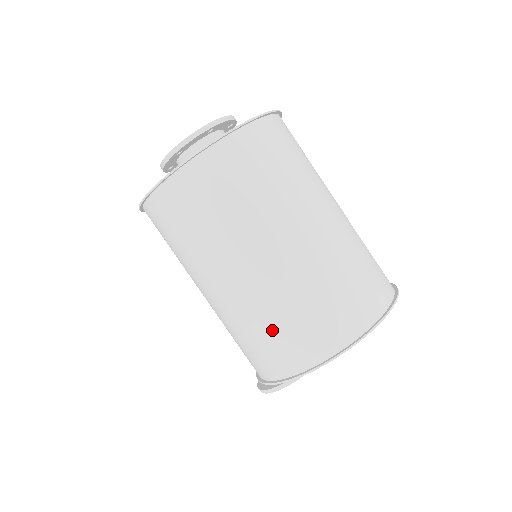
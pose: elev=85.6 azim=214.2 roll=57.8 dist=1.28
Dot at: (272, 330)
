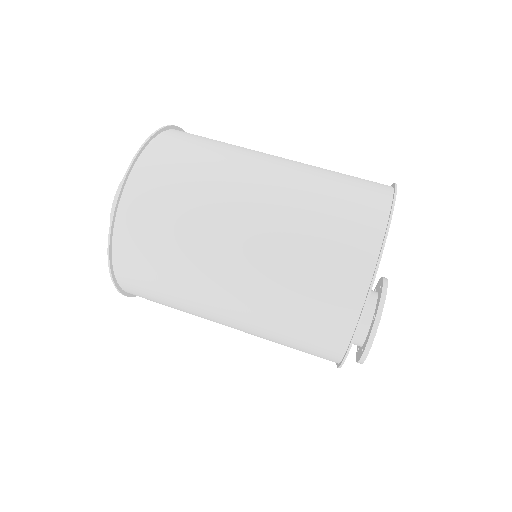
Dot at: (291, 329)
